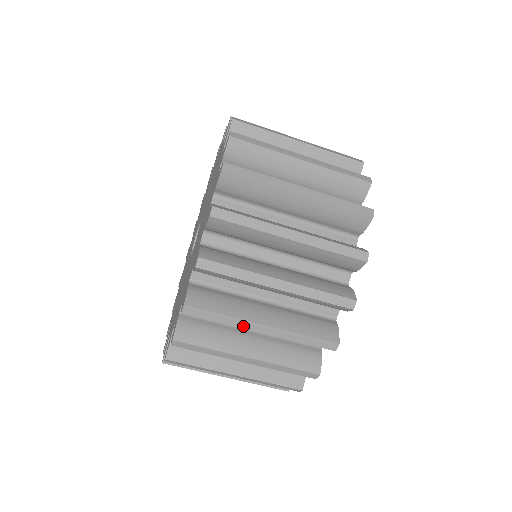
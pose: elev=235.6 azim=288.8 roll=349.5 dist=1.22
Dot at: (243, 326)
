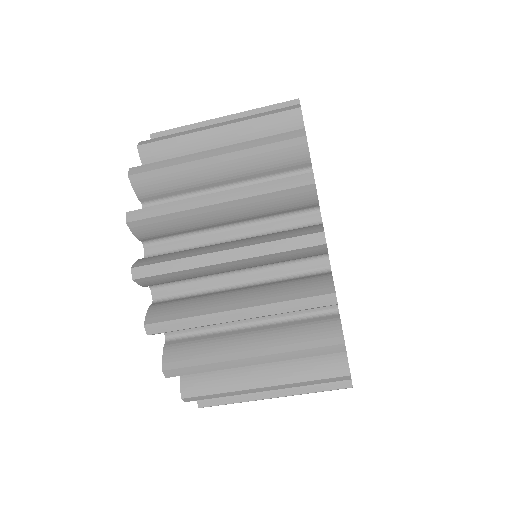
Dot at: (231, 366)
